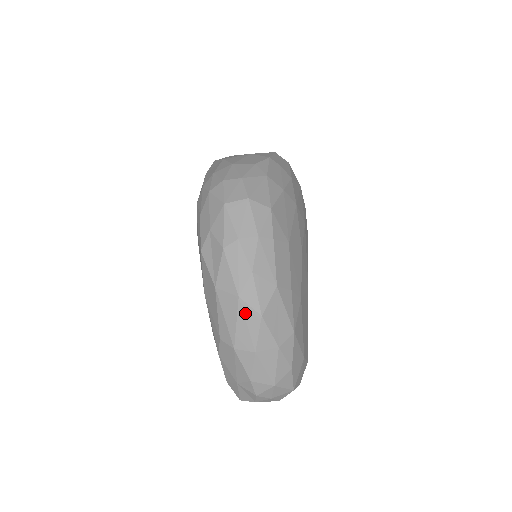
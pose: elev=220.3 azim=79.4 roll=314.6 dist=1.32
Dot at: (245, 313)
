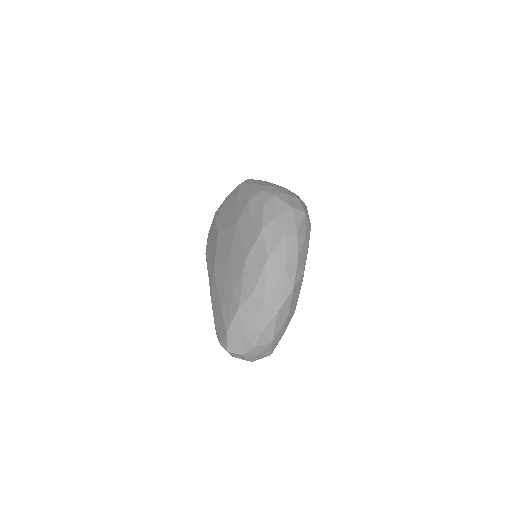
Dot at: (284, 282)
